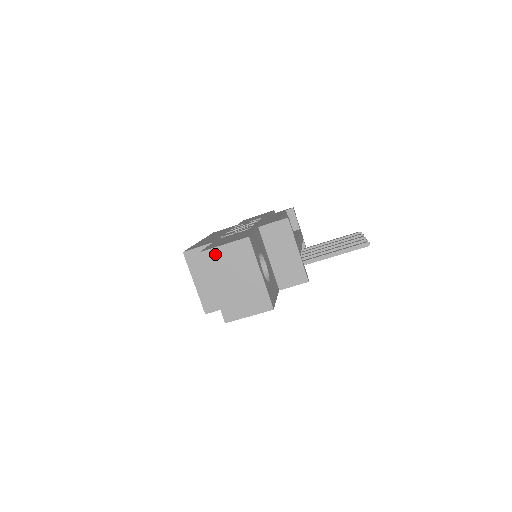
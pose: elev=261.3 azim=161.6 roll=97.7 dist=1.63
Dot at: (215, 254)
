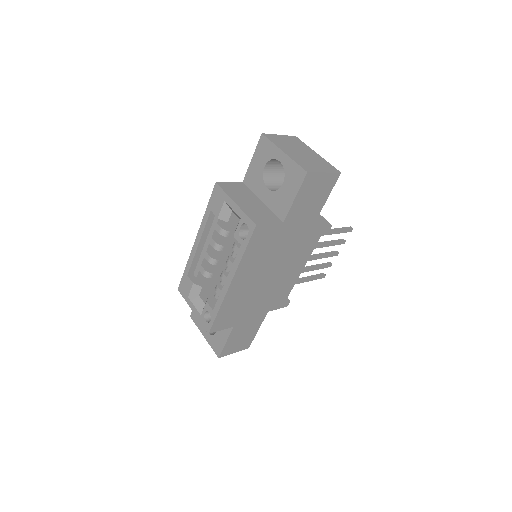
Dot at: (275, 137)
